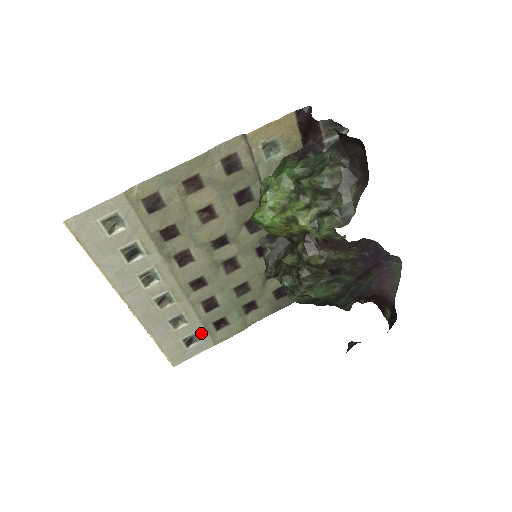
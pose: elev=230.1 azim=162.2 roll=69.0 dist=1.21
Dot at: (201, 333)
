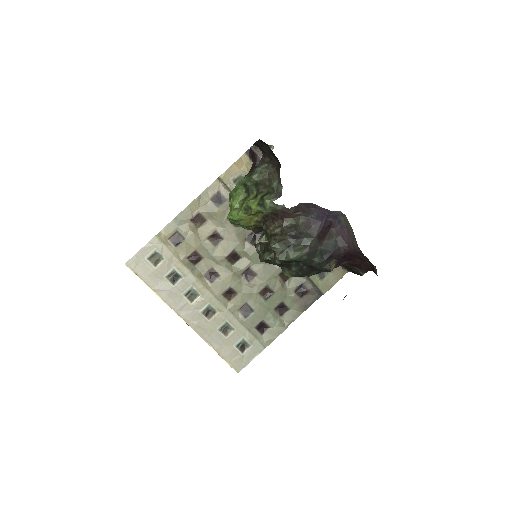
Dot at: (248, 338)
